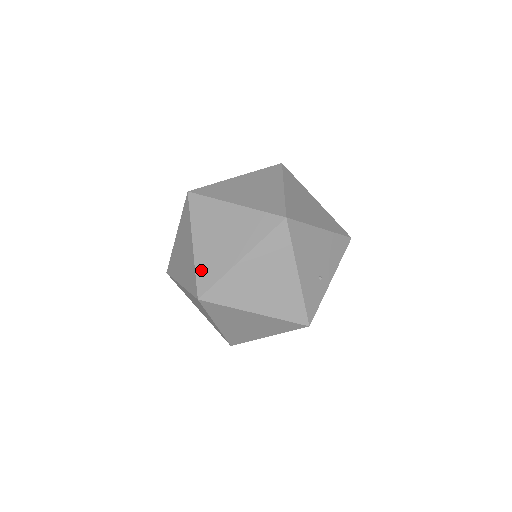
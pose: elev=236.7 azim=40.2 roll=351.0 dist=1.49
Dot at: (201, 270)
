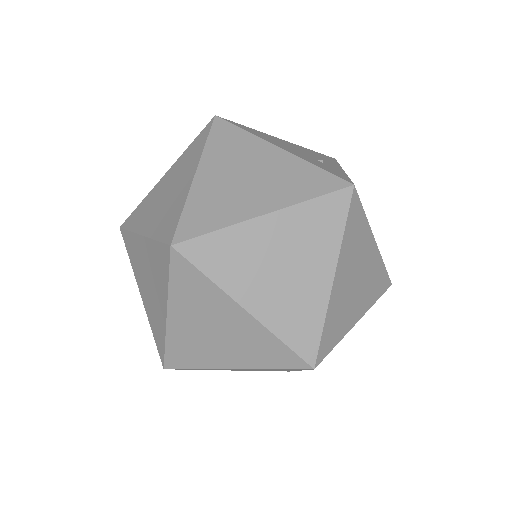
Dot at: (160, 231)
